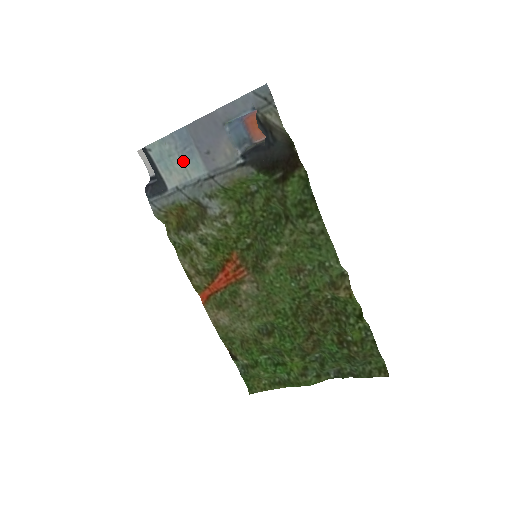
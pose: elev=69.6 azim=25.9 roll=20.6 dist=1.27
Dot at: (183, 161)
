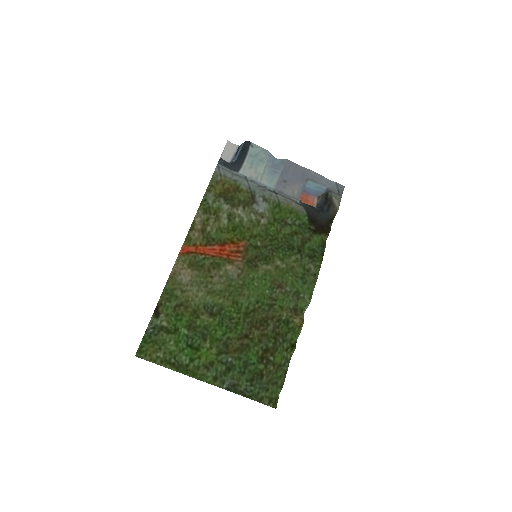
Dot at: (265, 170)
